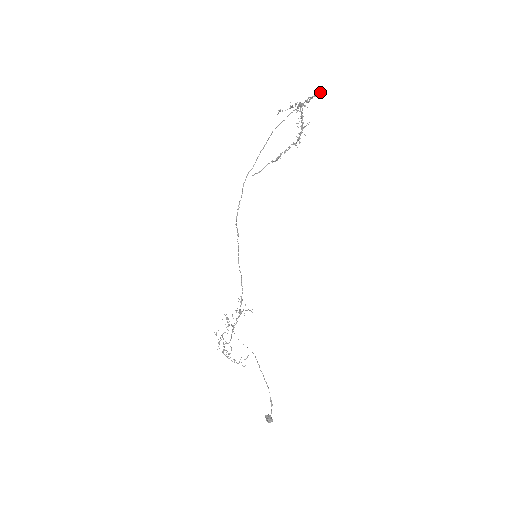
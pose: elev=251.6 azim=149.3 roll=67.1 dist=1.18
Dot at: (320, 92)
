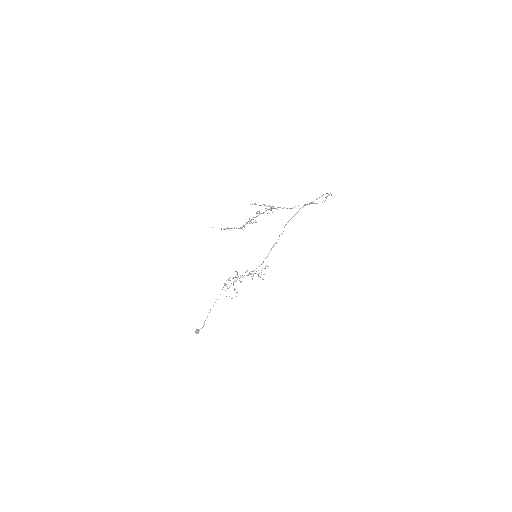
Dot at: (315, 203)
